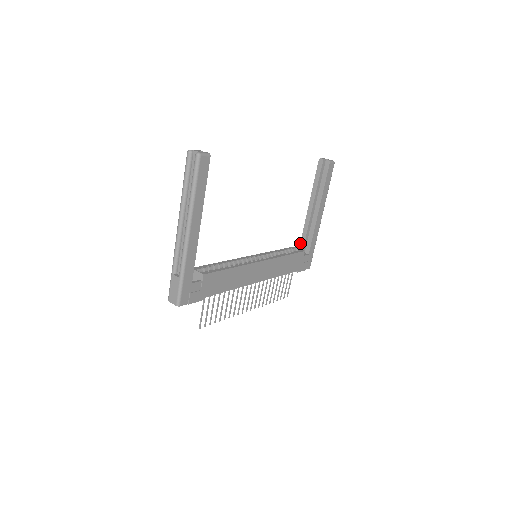
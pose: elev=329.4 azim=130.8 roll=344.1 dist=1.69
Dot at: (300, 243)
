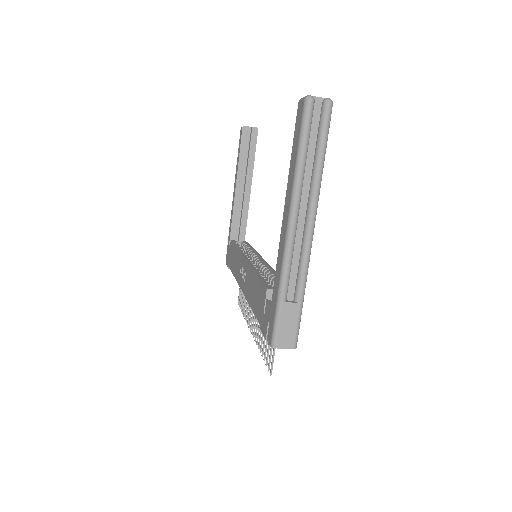
Dot at: (230, 235)
